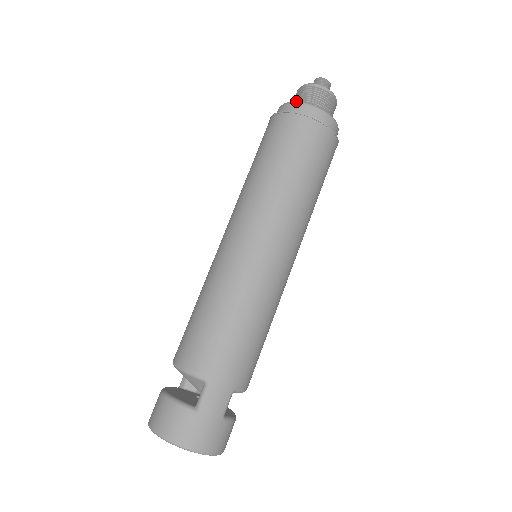
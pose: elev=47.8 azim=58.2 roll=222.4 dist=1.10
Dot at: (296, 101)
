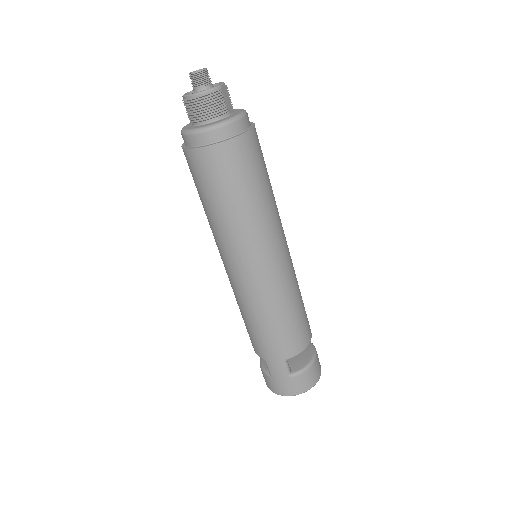
Dot at: (181, 131)
